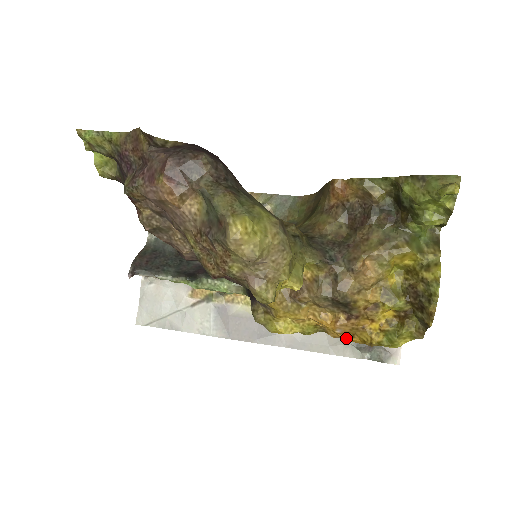
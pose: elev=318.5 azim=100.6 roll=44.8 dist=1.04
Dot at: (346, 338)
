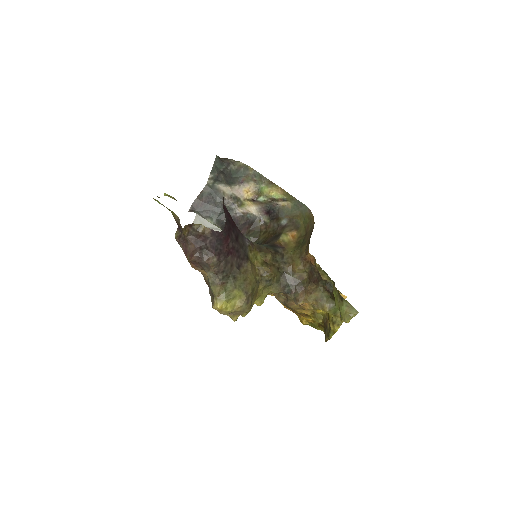
Dot at: occluded
